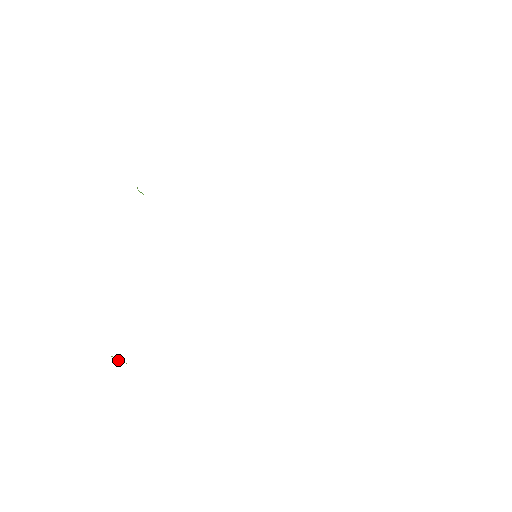
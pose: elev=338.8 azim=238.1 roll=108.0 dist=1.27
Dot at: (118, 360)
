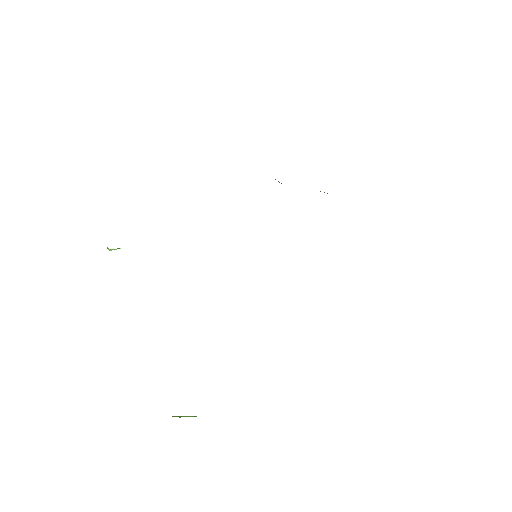
Dot at: occluded
